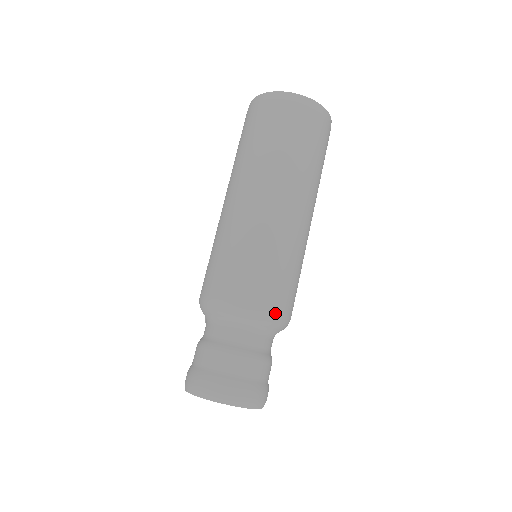
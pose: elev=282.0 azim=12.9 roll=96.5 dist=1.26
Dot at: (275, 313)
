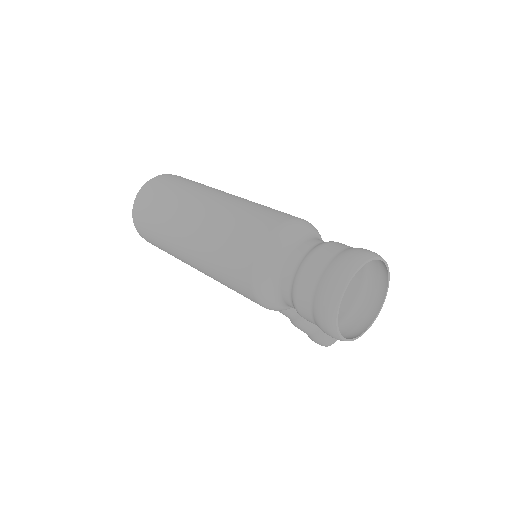
Dot at: (284, 223)
